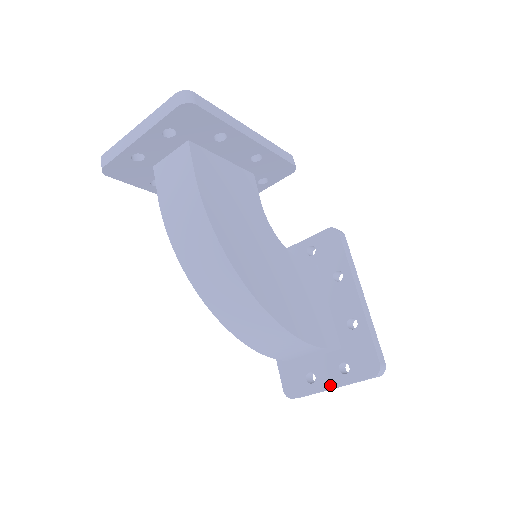
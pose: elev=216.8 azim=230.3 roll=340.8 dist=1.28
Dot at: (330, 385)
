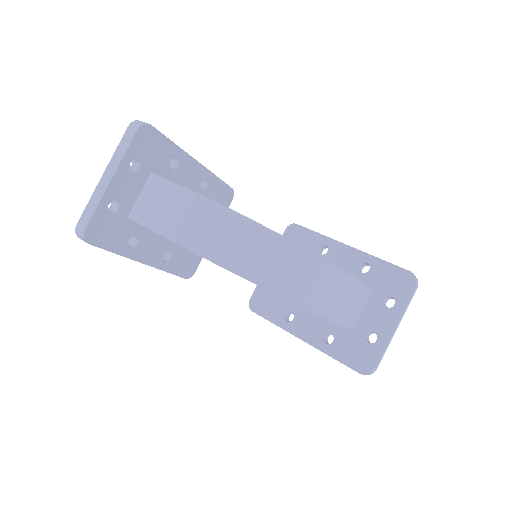
Dot at: (391, 325)
